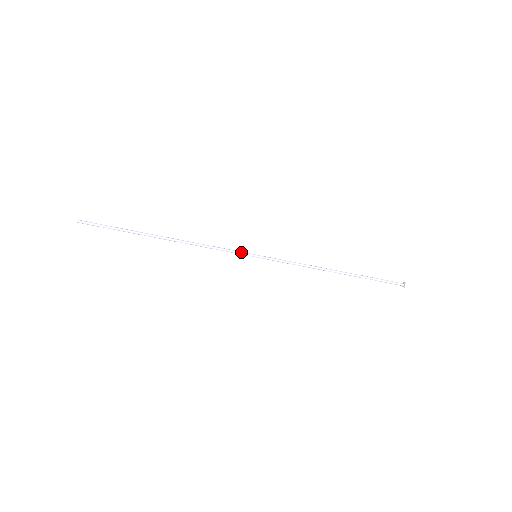
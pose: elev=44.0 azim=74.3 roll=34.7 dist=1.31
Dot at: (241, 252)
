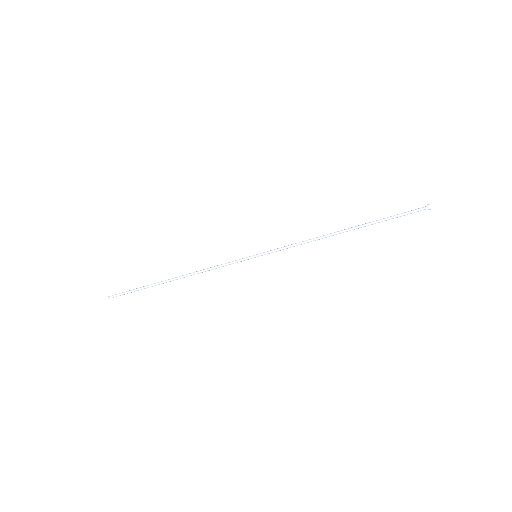
Dot at: (241, 259)
